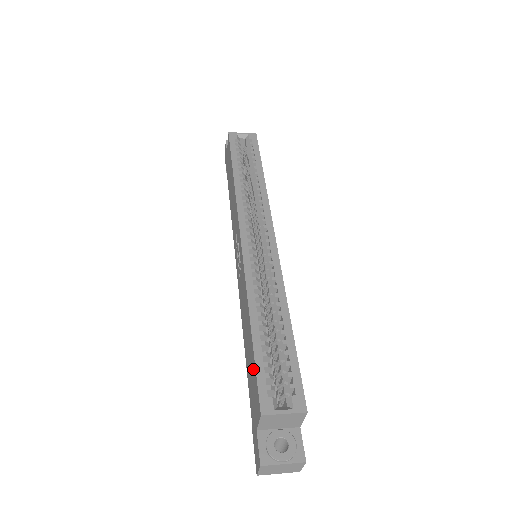
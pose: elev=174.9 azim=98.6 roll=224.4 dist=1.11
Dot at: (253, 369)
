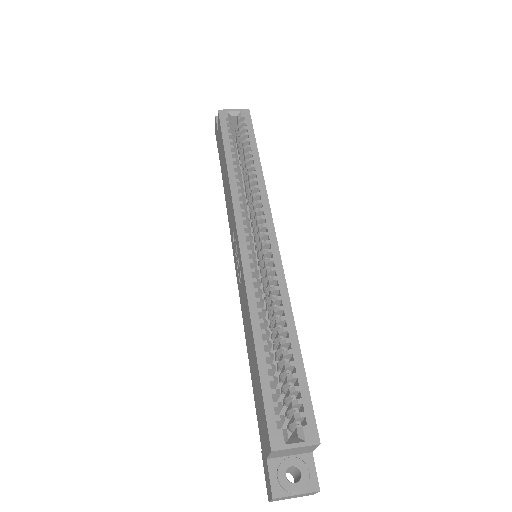
Dot at: (260, 394)
